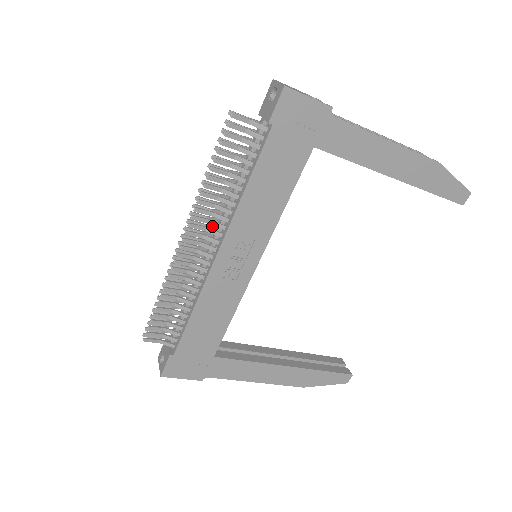
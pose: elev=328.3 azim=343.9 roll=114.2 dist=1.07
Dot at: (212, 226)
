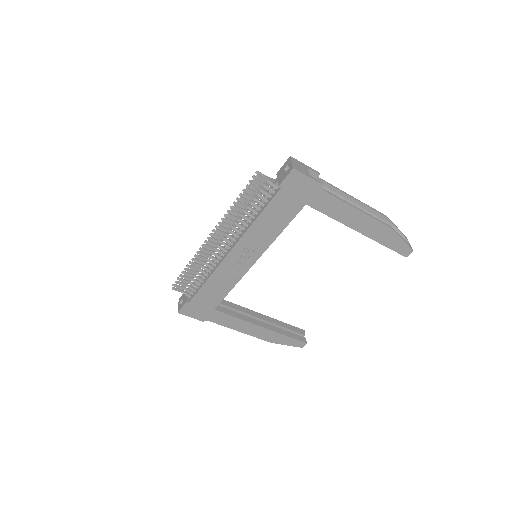
Dot at: occluded
